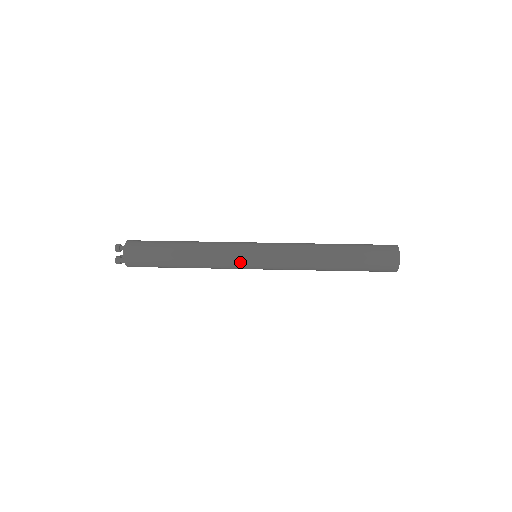
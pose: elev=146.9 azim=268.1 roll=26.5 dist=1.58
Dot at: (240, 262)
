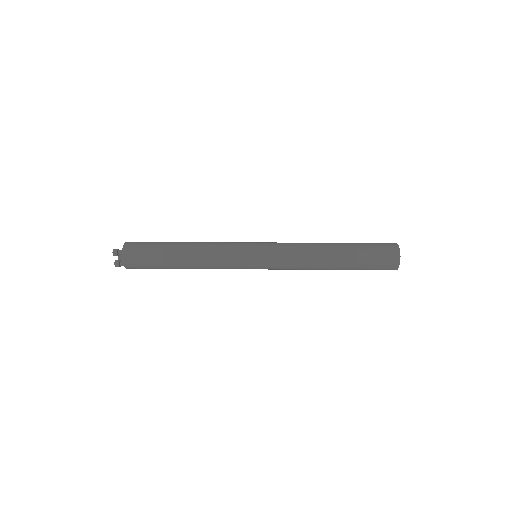
Dot at: (240, 266)
